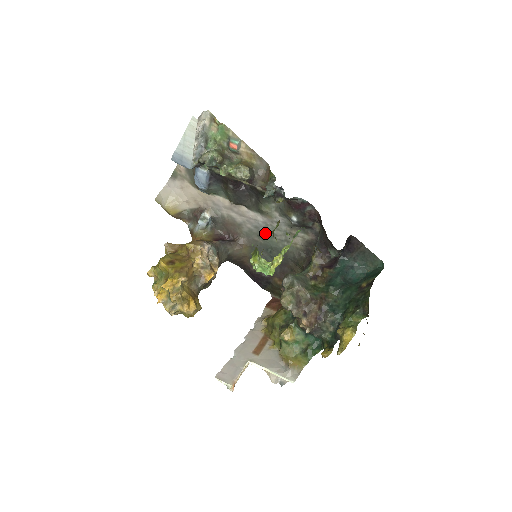
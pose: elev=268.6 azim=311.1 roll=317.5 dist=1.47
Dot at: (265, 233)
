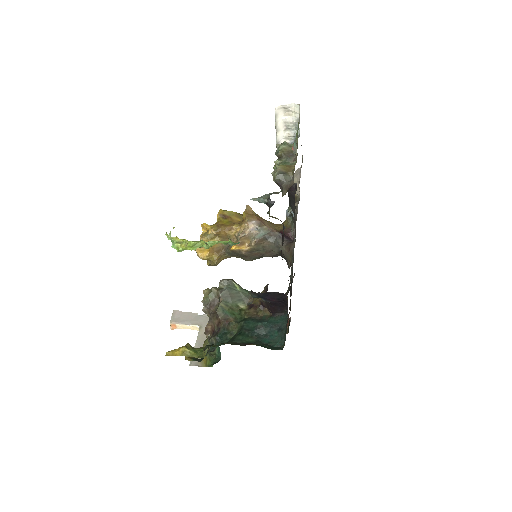
Dot at: occluded
